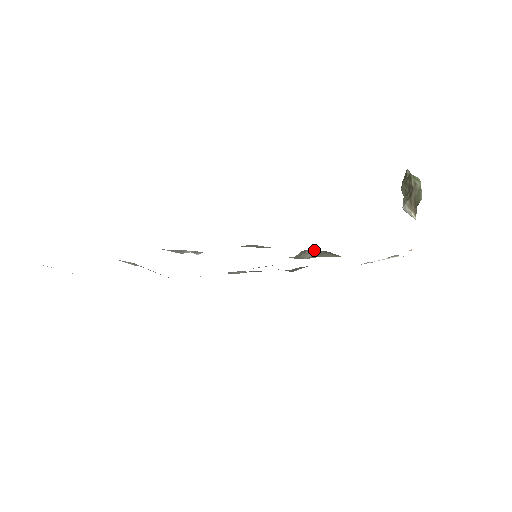
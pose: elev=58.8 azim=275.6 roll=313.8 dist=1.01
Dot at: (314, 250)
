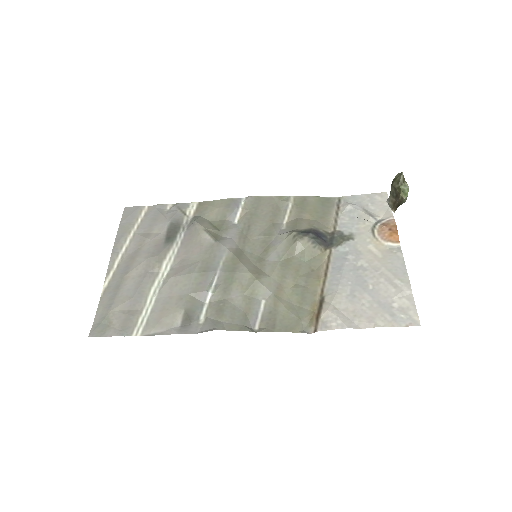
Dot at: (303, 239)
